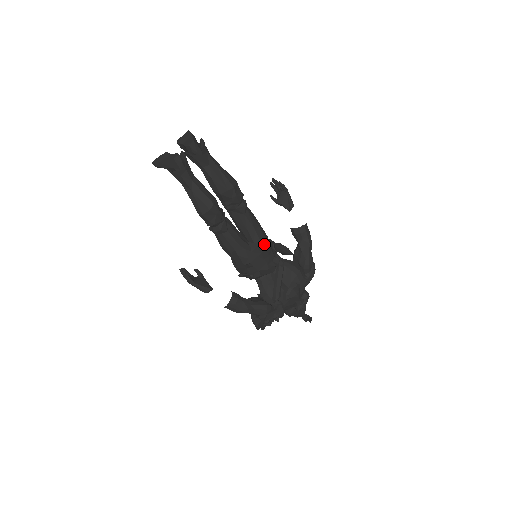
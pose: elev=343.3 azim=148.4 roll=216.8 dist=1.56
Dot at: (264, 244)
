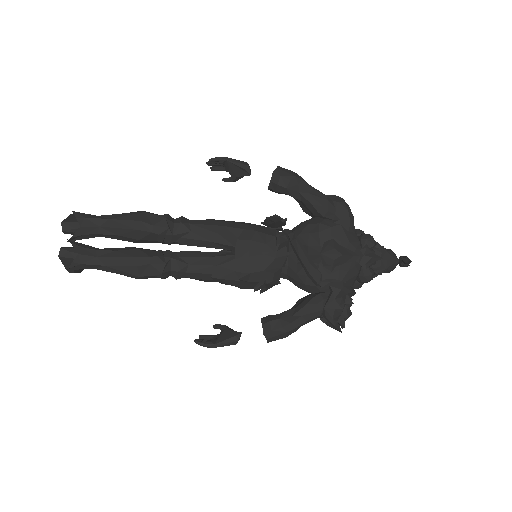
Dot at: (244, 238)
